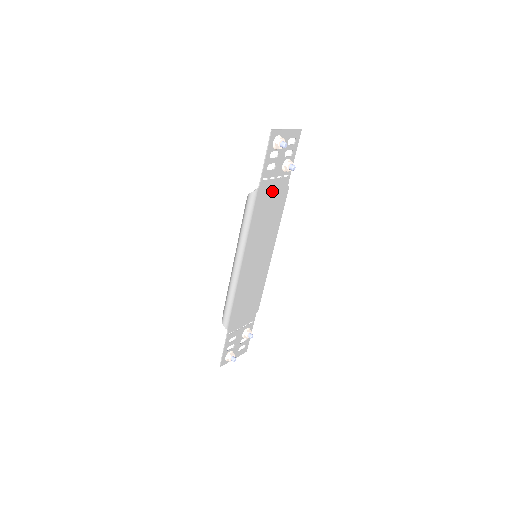
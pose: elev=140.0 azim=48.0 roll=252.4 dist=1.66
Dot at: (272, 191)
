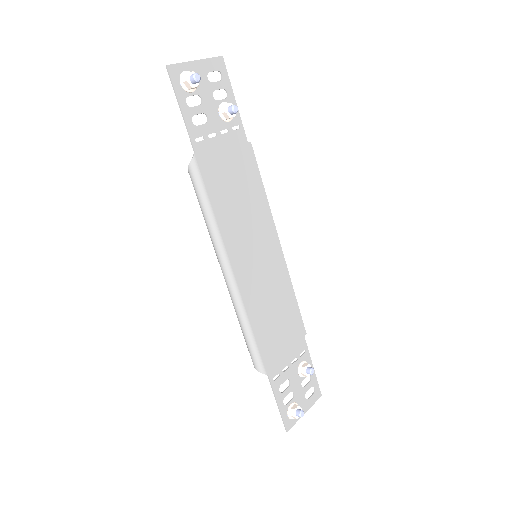
Dot at: (223, 155)
